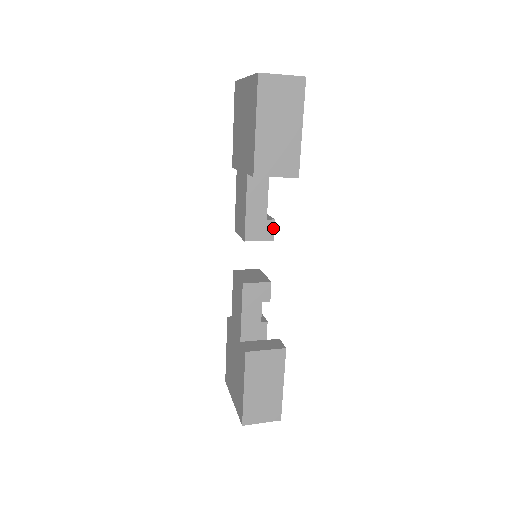
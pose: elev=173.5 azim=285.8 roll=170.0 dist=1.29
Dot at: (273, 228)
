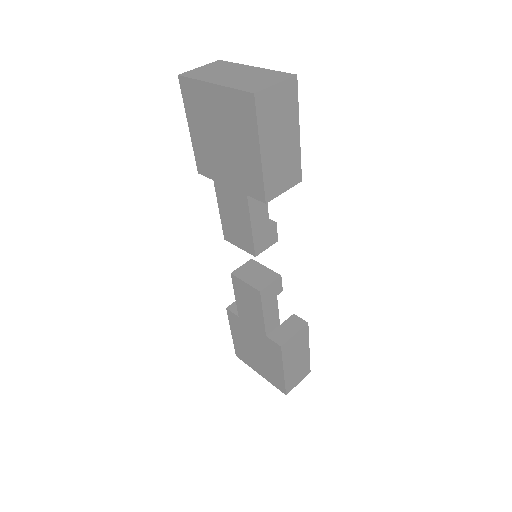
Dot at: (276, 231)
